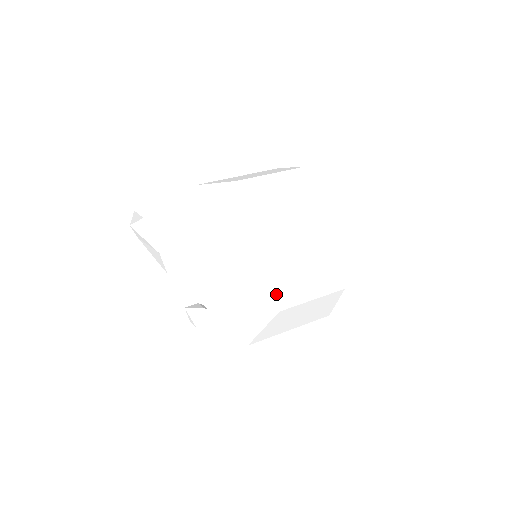
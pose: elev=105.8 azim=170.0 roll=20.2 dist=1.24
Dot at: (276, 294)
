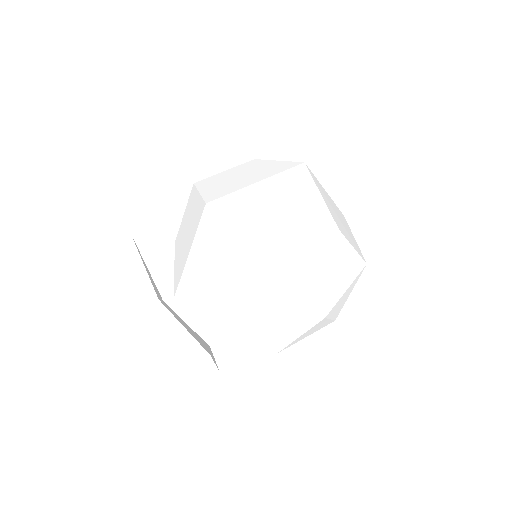
Dot at: (278, 347)
